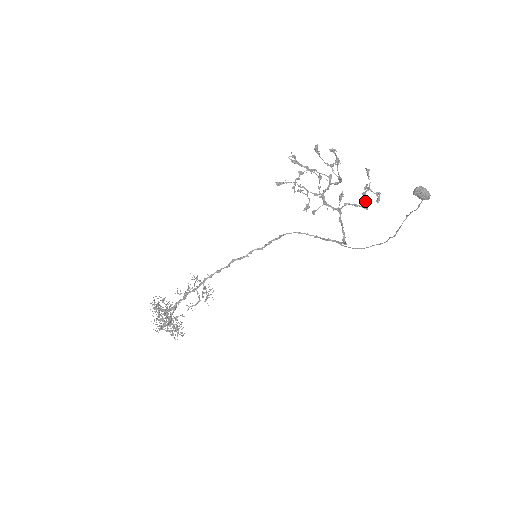
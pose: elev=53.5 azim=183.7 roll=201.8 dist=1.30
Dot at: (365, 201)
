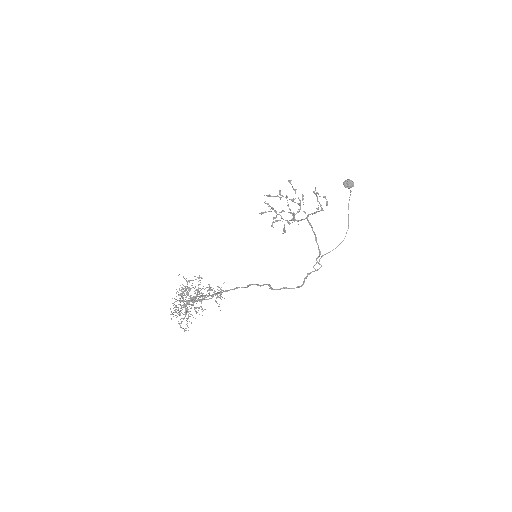
Dot at: occluded
